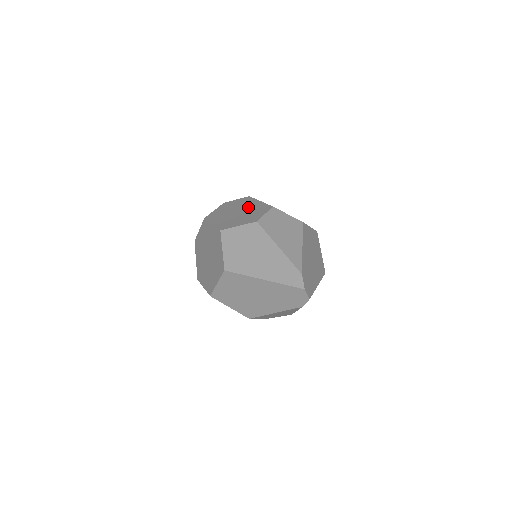
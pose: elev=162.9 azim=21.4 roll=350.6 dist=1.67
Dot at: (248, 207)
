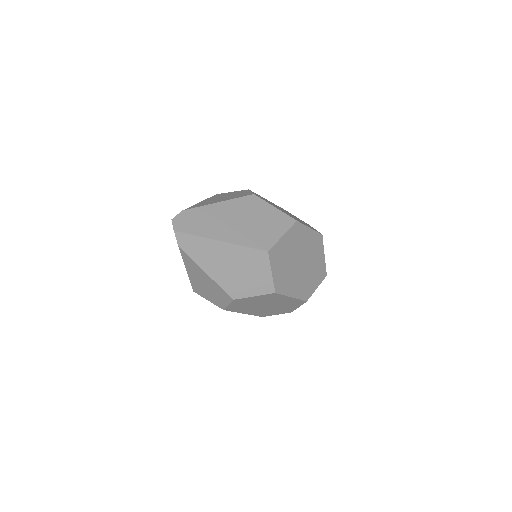
Dot at: occluded
